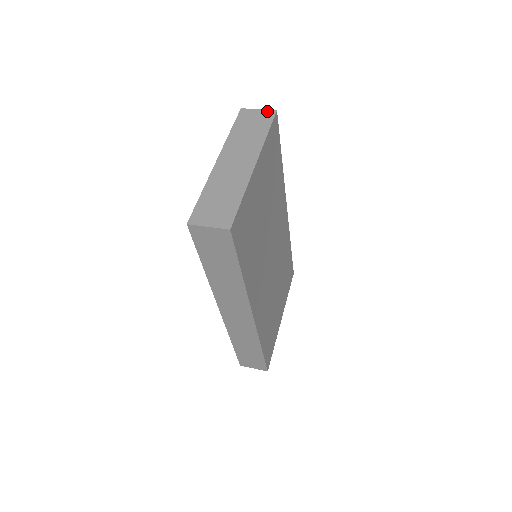
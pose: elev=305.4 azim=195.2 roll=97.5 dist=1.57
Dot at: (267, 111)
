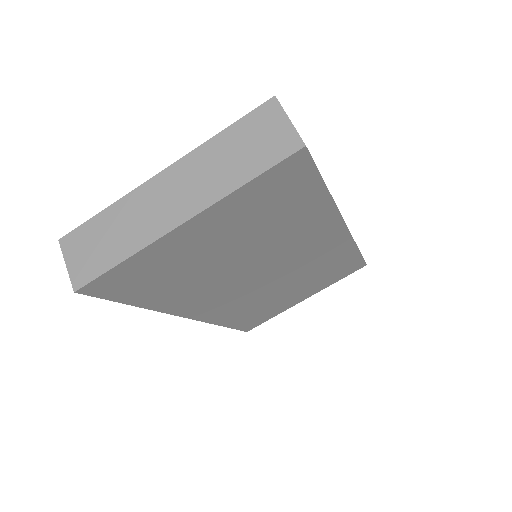
Dot at: (293, 135)
